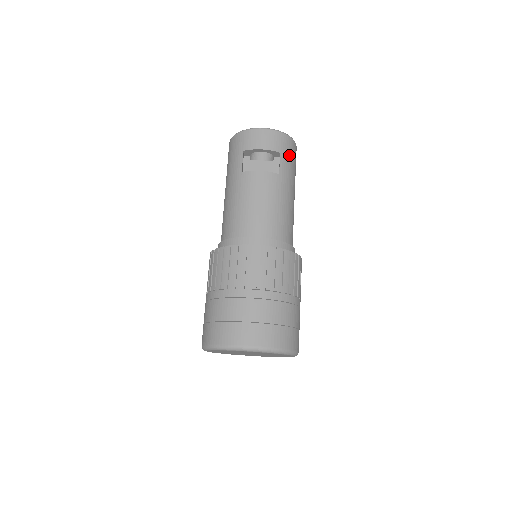
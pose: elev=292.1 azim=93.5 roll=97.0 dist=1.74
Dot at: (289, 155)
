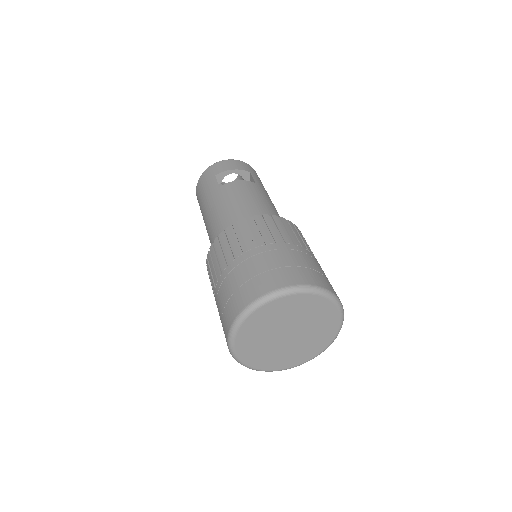
Dot at: (258, 177)
